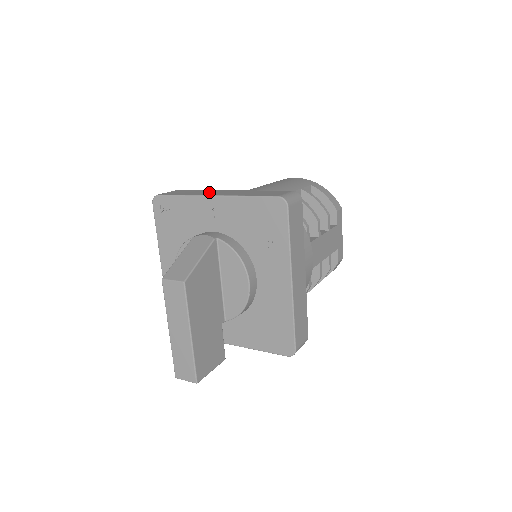
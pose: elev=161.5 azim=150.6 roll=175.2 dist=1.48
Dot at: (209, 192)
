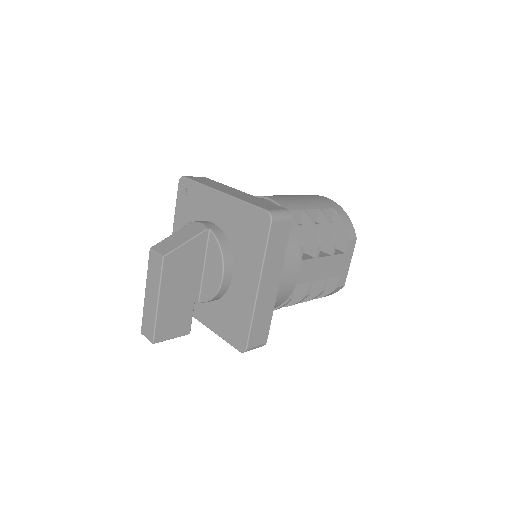
Dot at: (223, 187)
